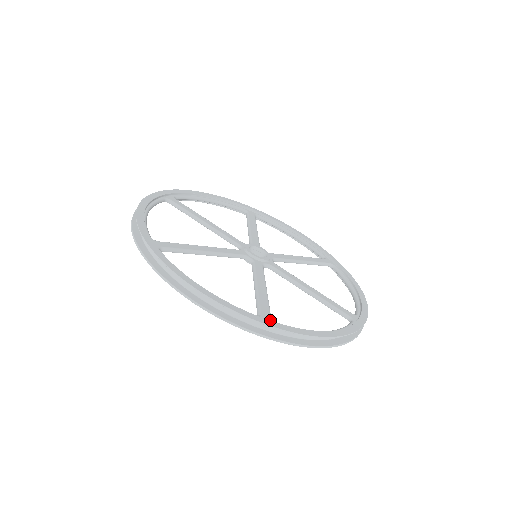
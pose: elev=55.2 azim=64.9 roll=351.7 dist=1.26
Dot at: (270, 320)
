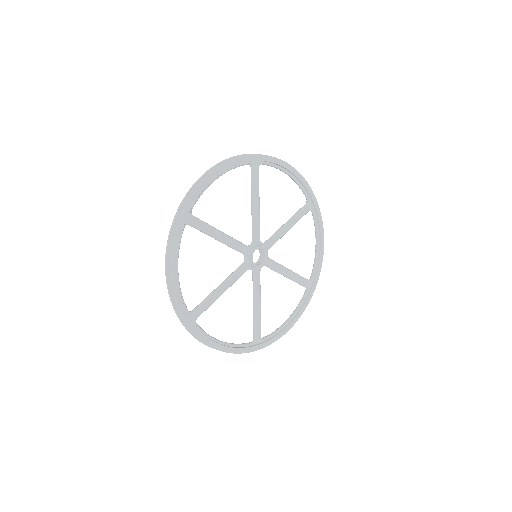
Dot at: (195, 319)
